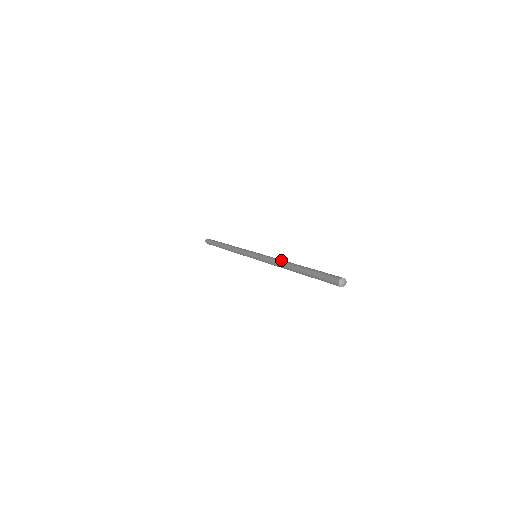
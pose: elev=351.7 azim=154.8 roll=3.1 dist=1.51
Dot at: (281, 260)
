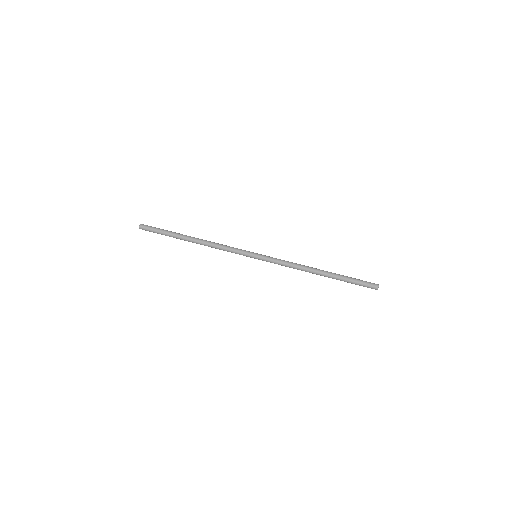
Dot at: (301, 268)
